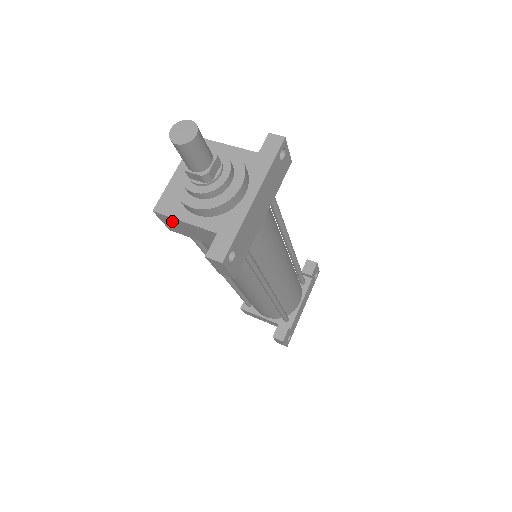
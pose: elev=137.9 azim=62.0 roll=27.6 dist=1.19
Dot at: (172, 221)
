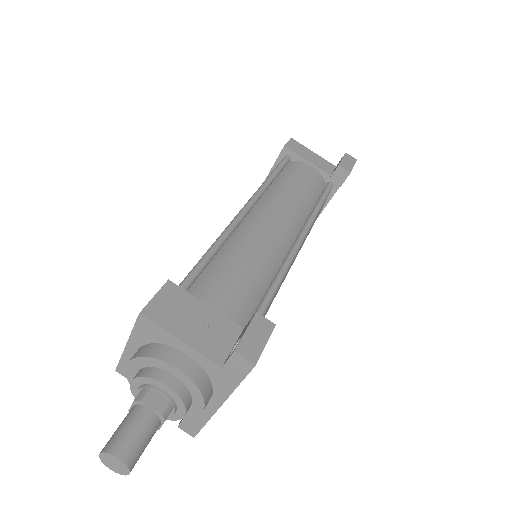
Dot at: occluded
